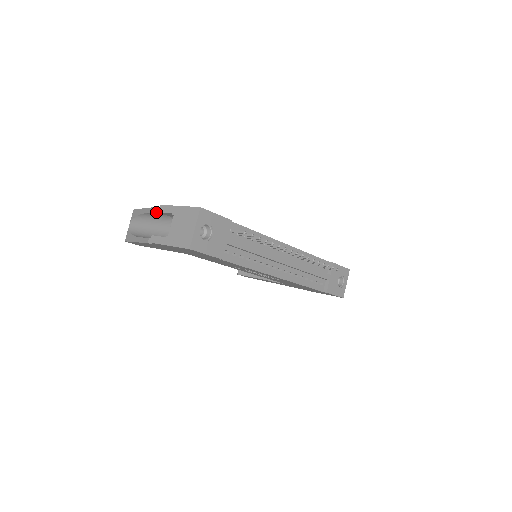
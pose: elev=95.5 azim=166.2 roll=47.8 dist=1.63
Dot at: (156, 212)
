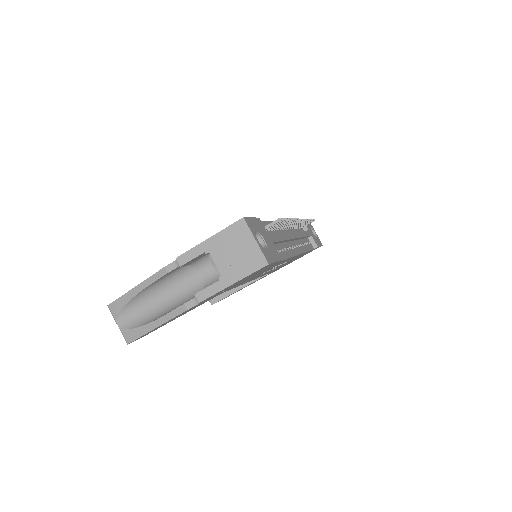
Dot at: (166, 274)
